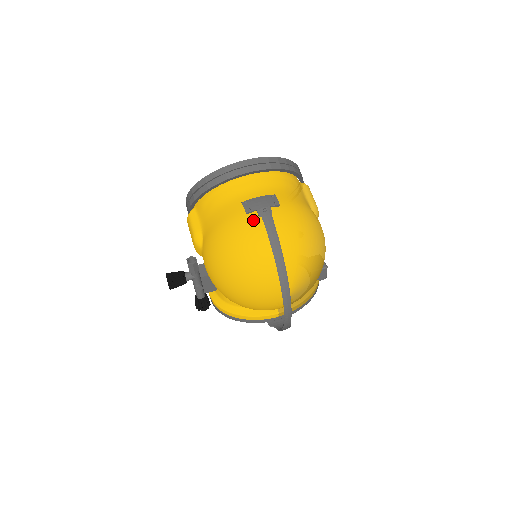
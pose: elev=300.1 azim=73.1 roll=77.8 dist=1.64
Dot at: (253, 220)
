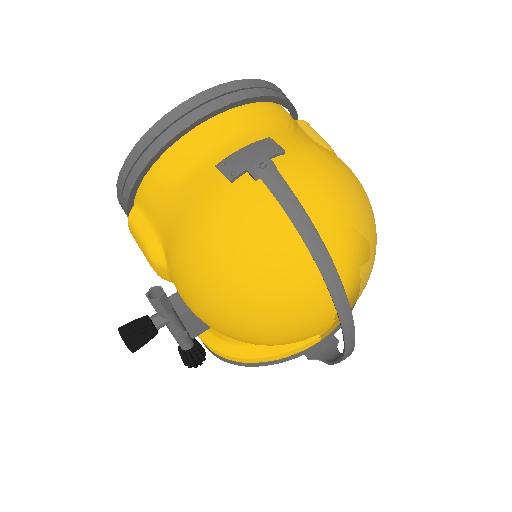
Dot at: (246, 189)
